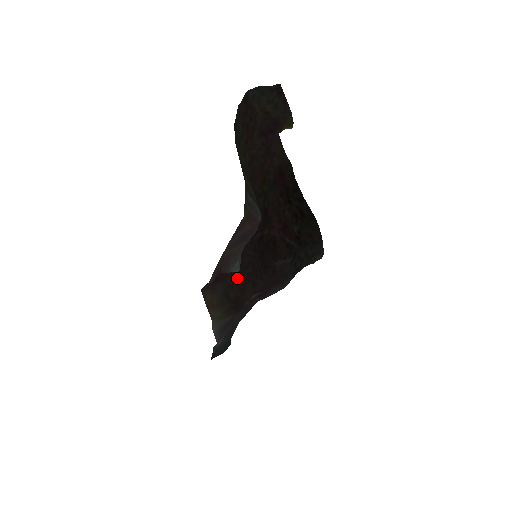
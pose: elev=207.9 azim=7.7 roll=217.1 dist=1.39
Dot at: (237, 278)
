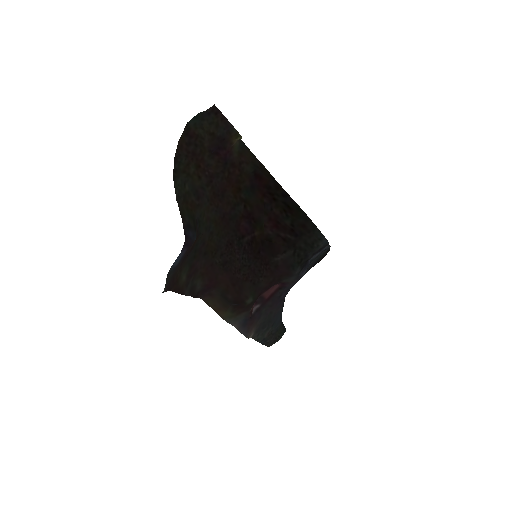
Dot at: (231, 282)
